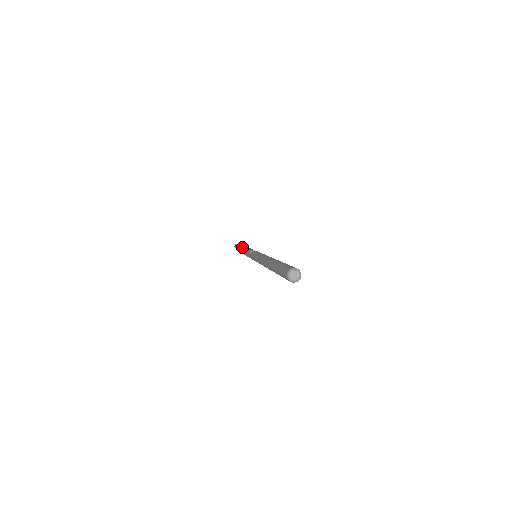
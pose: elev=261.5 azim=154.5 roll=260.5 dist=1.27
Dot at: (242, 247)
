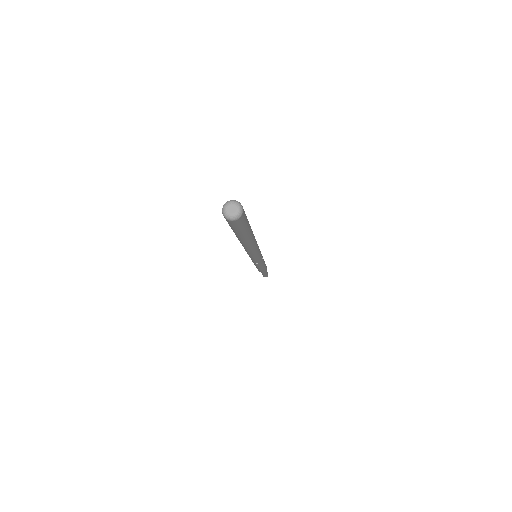
Dot at: occluded
